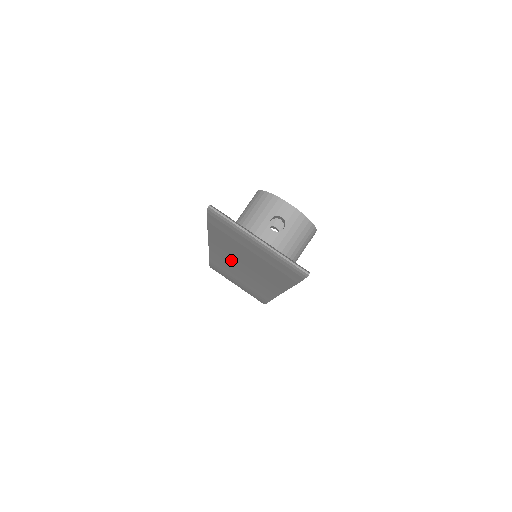
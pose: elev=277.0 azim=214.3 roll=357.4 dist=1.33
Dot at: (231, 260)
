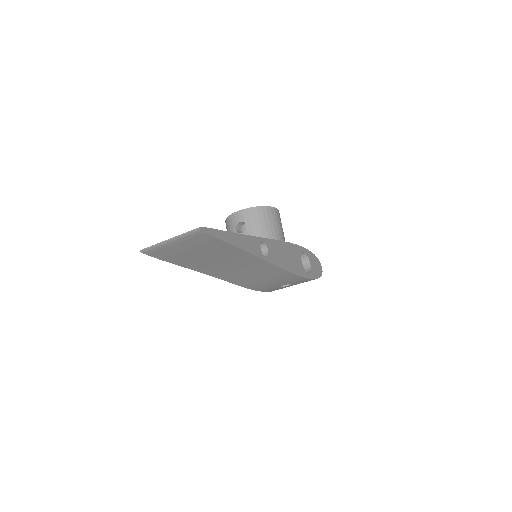
Dot at: (221, 269)
